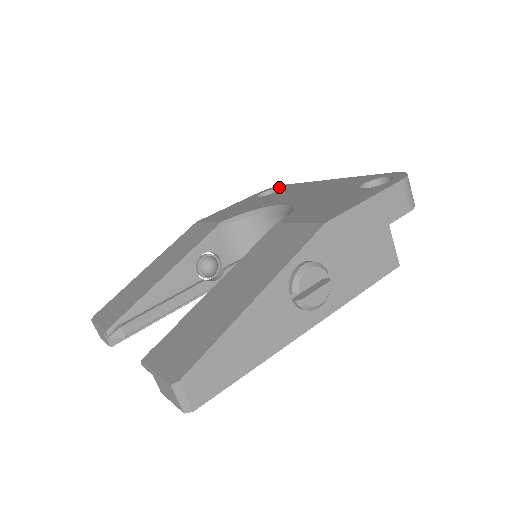
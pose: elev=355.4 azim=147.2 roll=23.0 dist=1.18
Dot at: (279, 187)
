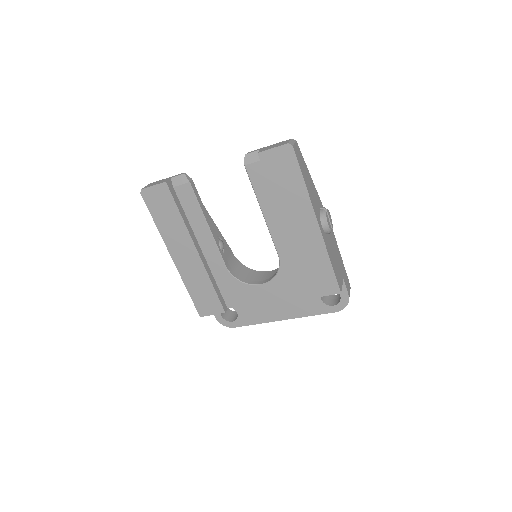
Dot at: occluded
